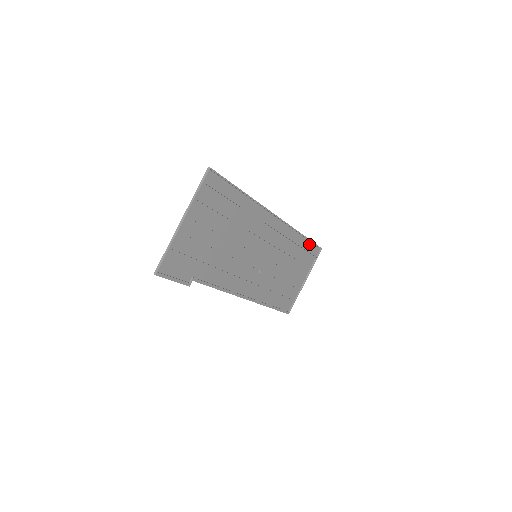
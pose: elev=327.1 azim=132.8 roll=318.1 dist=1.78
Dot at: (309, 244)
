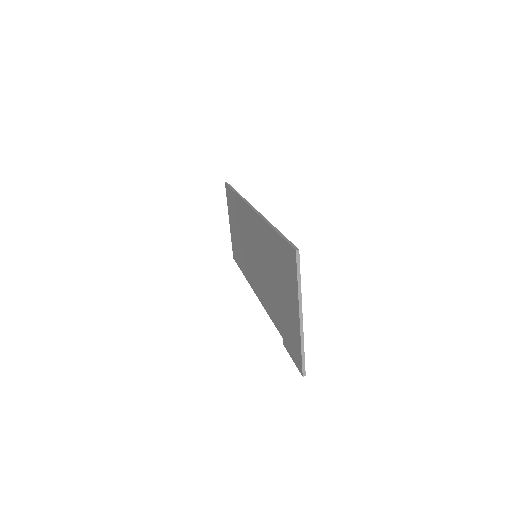
Dot at: (231, 192)
